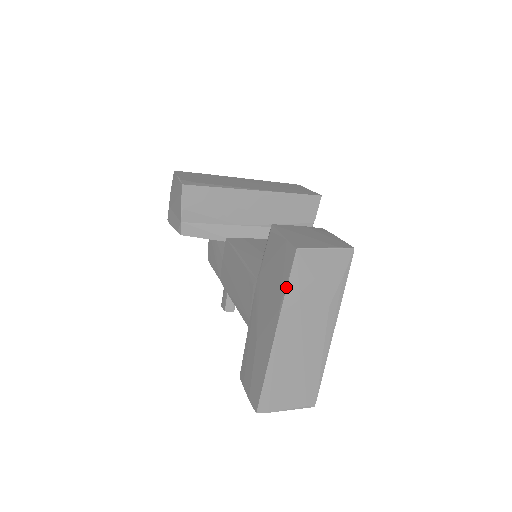
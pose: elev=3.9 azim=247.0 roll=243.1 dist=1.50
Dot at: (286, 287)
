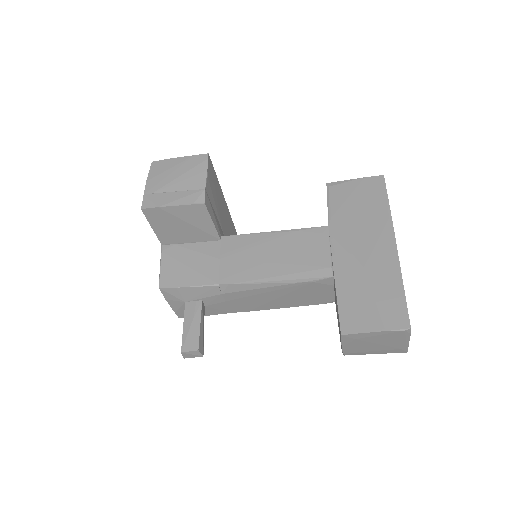
Dot at: (388, 201)
